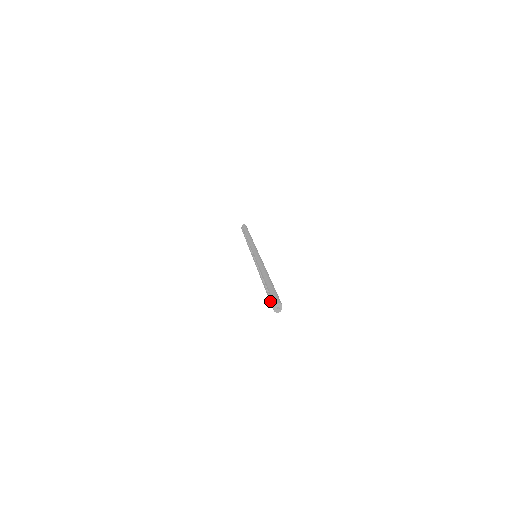
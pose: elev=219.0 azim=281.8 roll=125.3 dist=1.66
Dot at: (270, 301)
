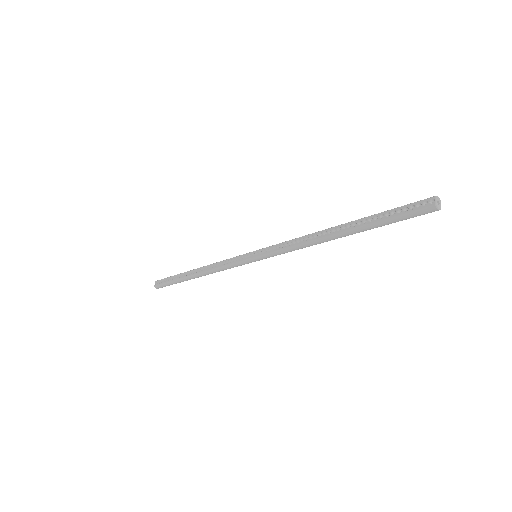
Dot at: (406, 211)
